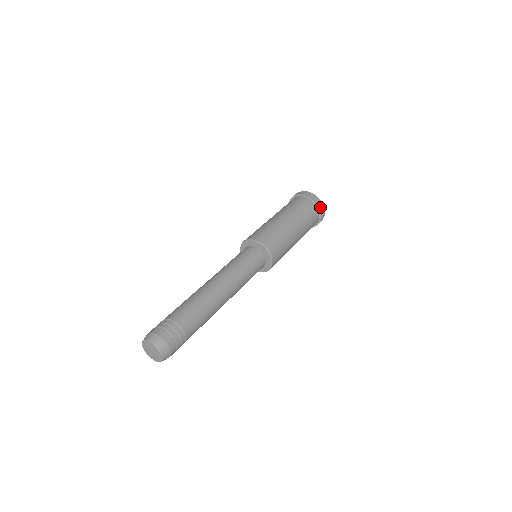
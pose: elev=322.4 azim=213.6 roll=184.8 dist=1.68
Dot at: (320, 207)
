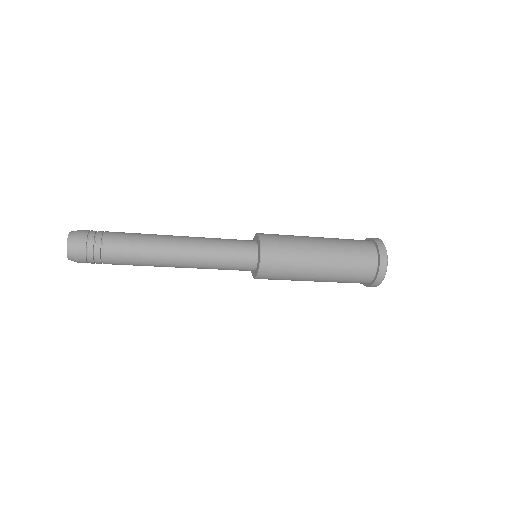
Dot at: (379, 253)
